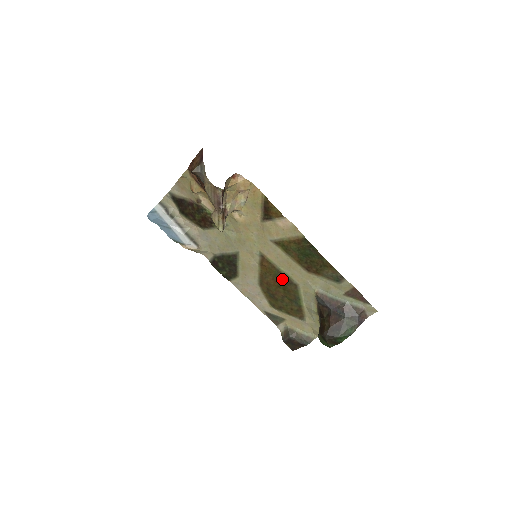
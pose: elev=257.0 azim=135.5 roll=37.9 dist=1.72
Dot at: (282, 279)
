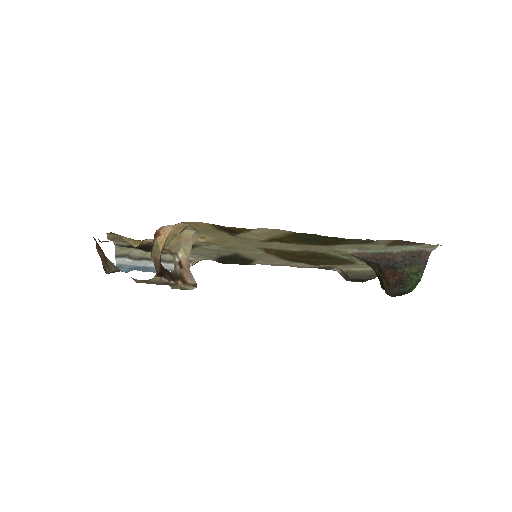
Dot at: (302, 255)
